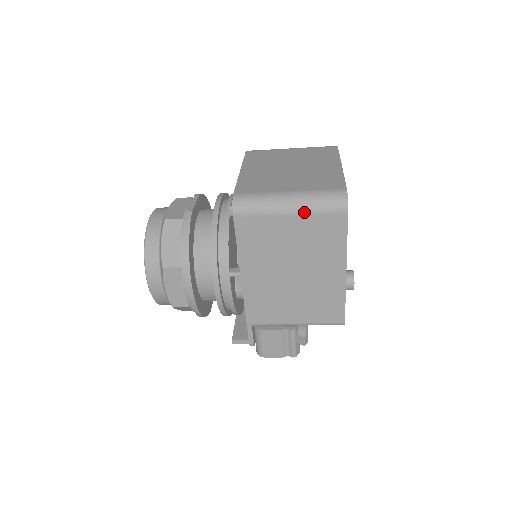
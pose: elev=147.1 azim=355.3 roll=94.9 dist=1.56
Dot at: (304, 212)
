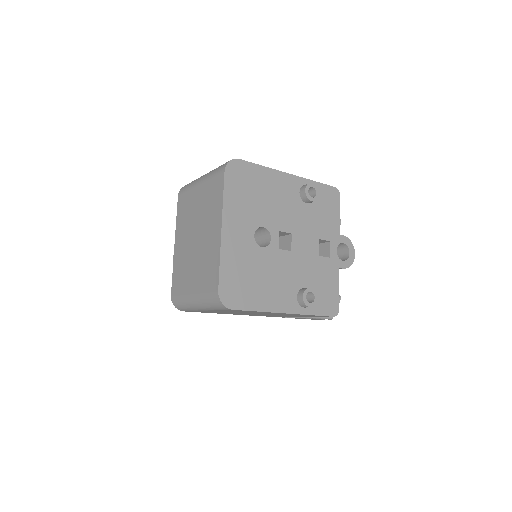
Dot at: (210, 310)
